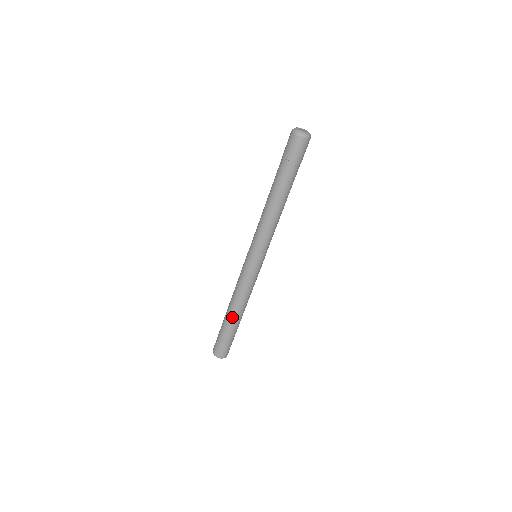
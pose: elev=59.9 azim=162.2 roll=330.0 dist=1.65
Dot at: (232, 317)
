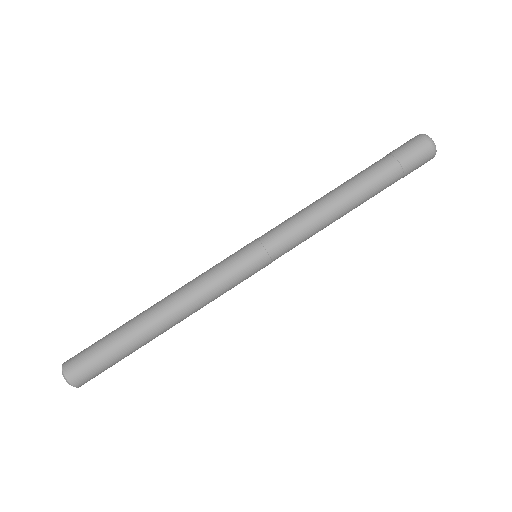
Dot at: (148, 316)
